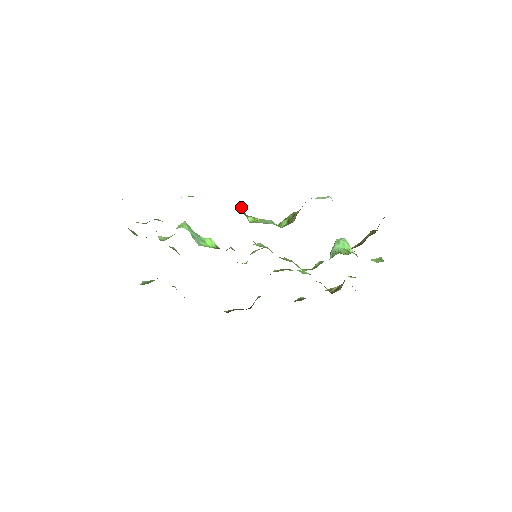
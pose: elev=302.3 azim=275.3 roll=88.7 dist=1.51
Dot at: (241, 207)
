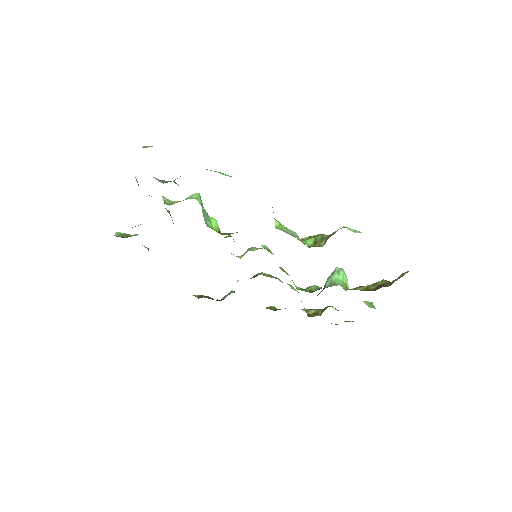
Dot at: (272, 207)
